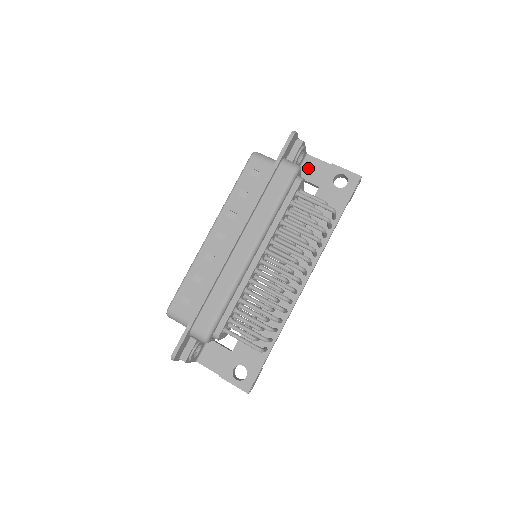
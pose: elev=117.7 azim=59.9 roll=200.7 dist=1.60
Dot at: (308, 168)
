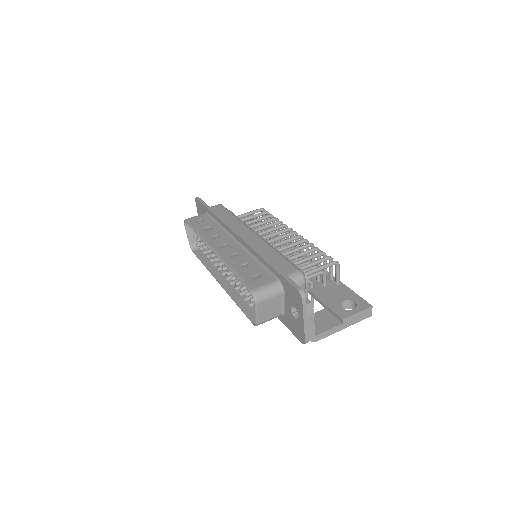
Dot at: occluded
